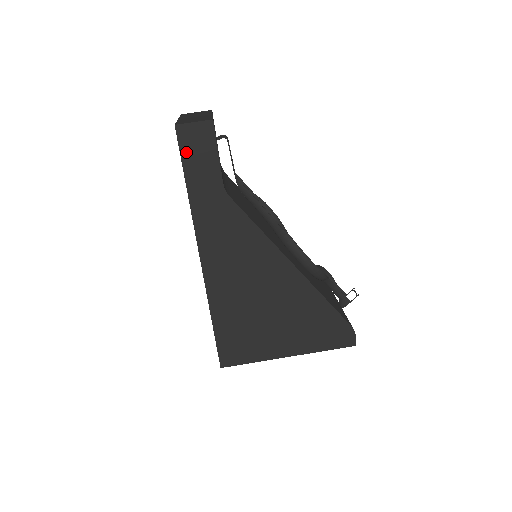
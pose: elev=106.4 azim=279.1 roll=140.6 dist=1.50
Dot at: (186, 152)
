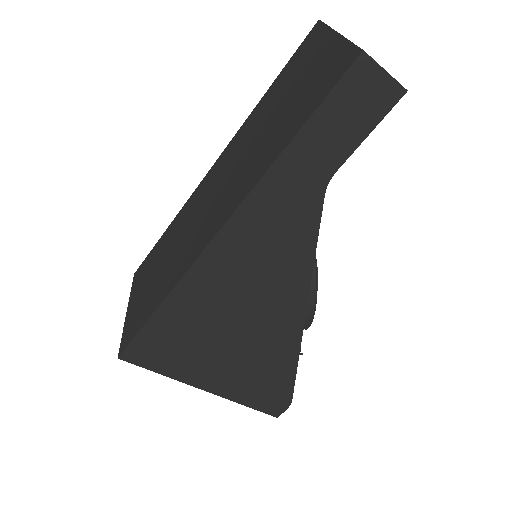
Dot at: (338, 97)
